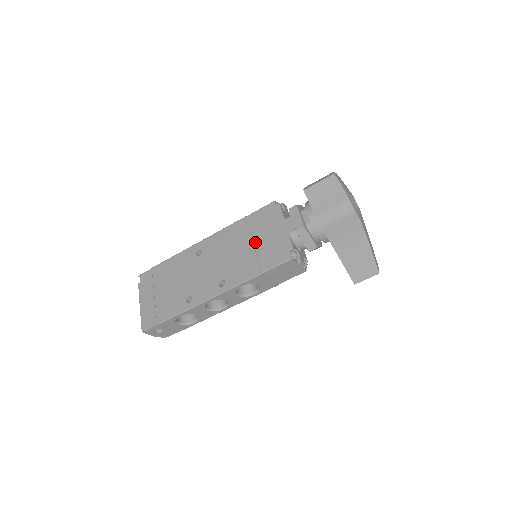
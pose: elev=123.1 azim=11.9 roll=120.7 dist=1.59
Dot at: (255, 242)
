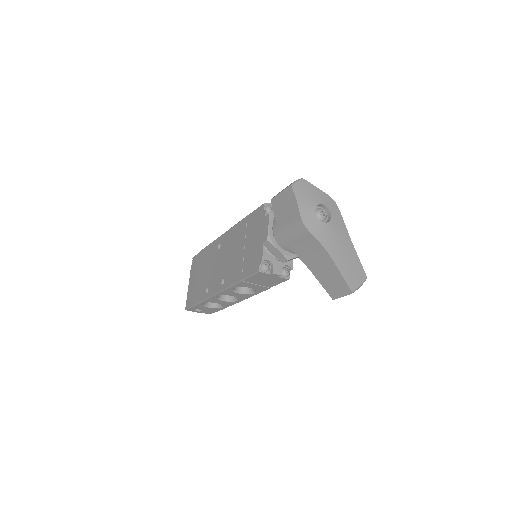
Dot at: (245, 246)
